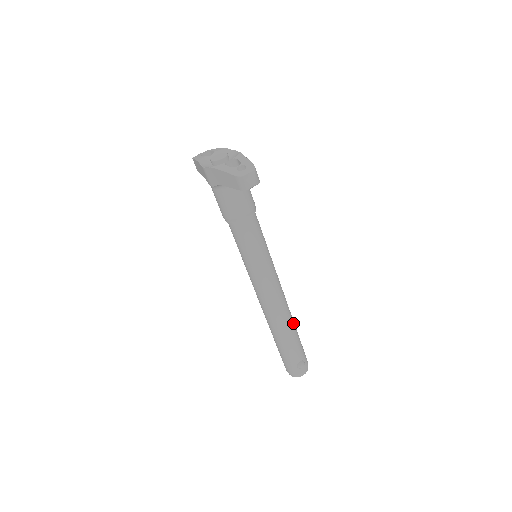
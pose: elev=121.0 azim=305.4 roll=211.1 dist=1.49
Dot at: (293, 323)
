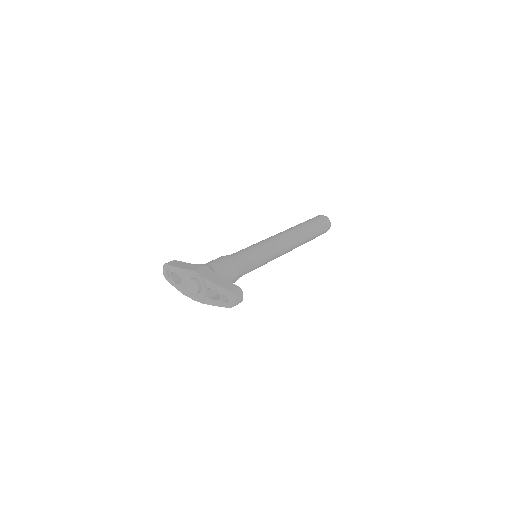
Dot at: (304, 231)
